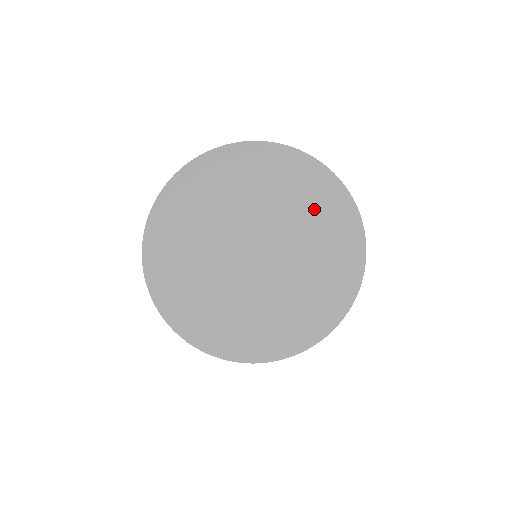
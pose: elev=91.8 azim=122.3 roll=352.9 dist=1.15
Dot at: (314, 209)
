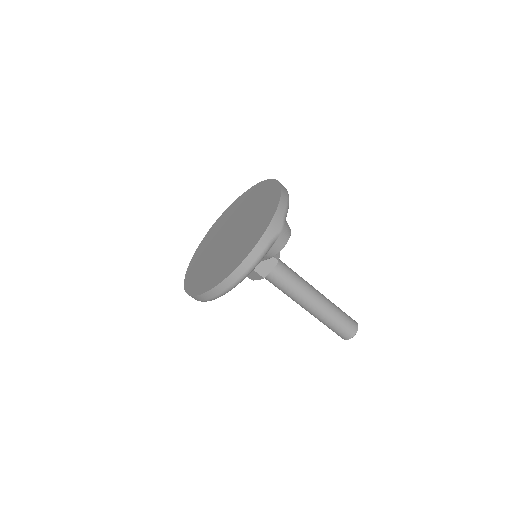
Dot at: (250, 200)
